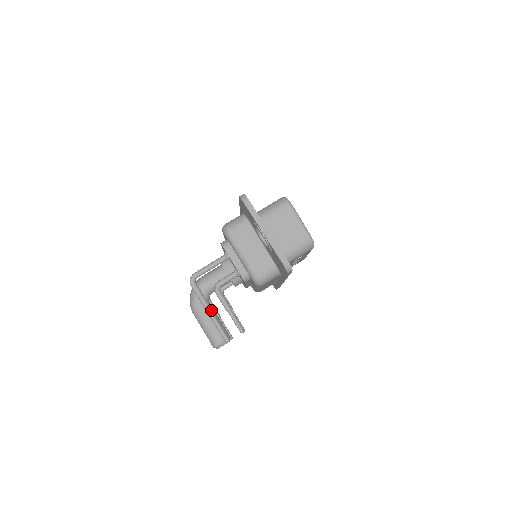
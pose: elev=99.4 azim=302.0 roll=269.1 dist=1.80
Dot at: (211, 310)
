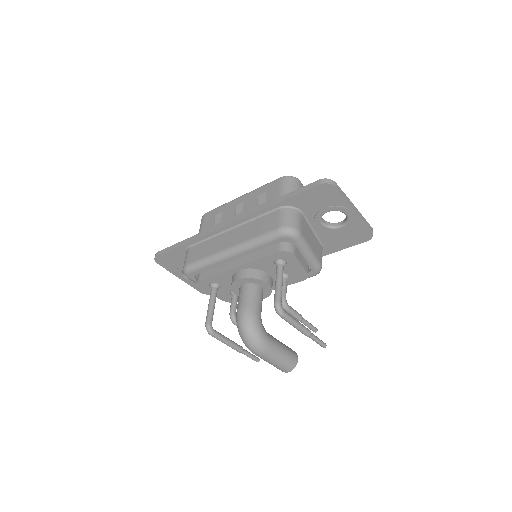
Dot at: occluded
